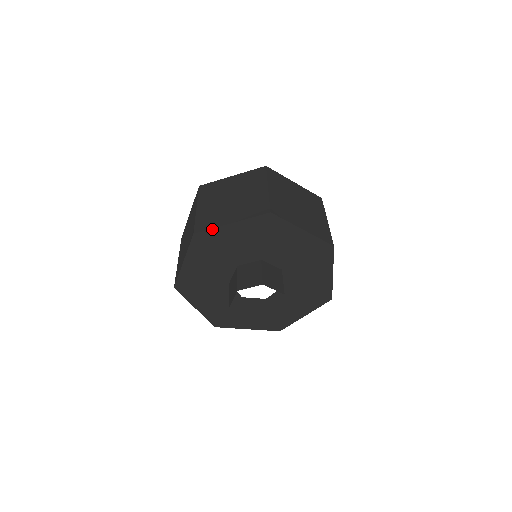
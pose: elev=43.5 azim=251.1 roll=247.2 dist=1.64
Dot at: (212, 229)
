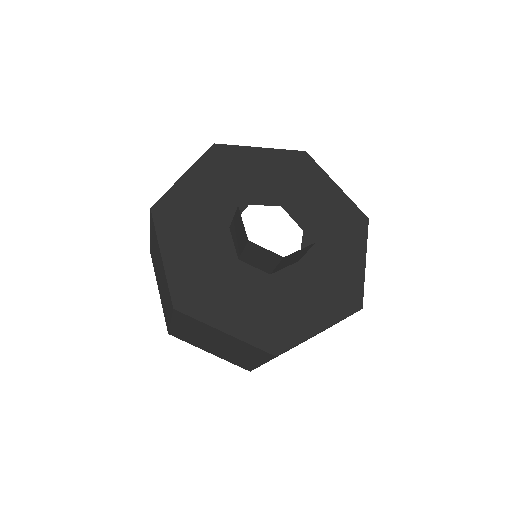
Dot at: (237, 146)
